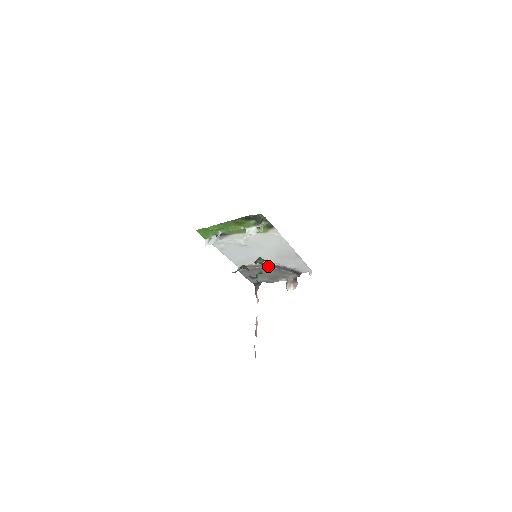
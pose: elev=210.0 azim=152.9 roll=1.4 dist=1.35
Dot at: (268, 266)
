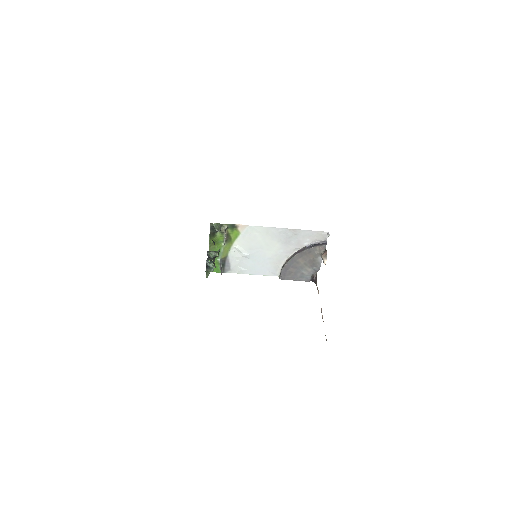
Dot at: (291, 257)
